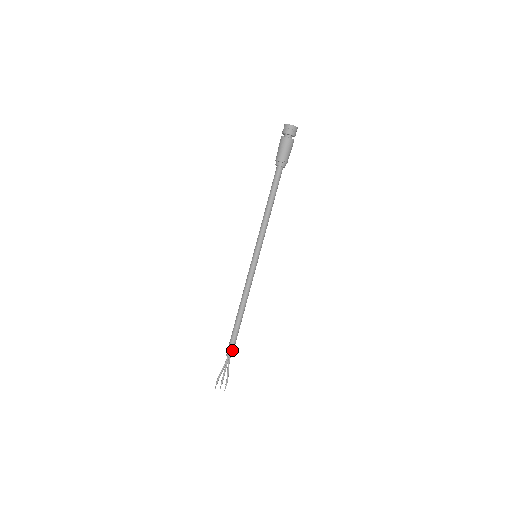
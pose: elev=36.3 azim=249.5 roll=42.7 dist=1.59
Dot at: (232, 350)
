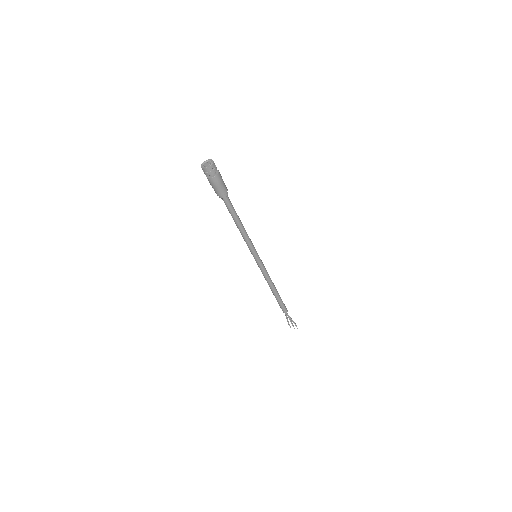
Dot at: (283, 310)
